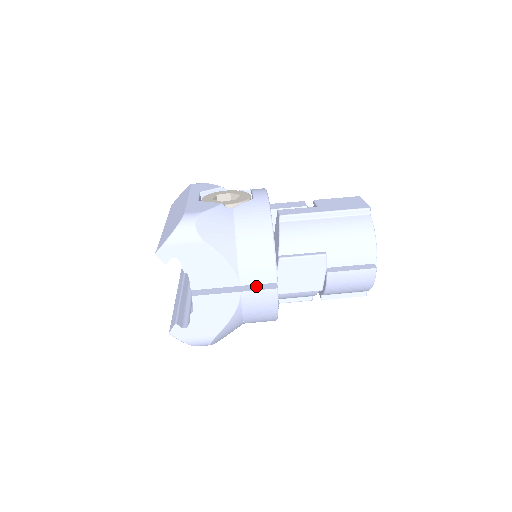
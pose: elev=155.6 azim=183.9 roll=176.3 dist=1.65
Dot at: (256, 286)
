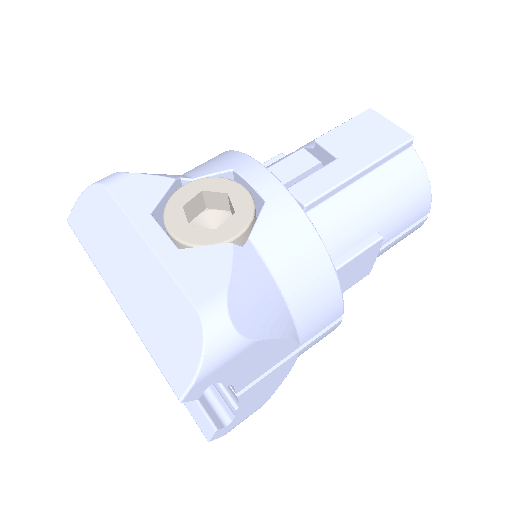
Dot at: occluded
